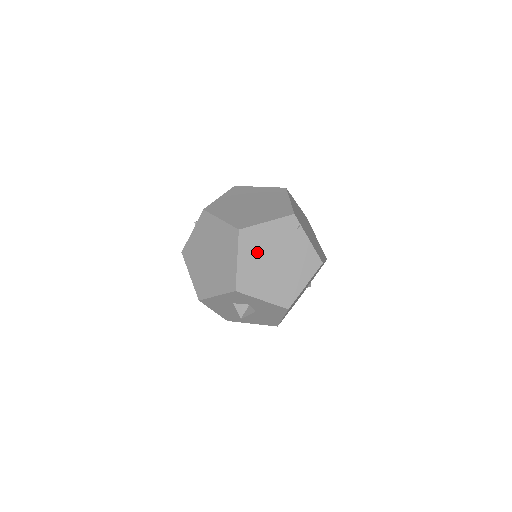
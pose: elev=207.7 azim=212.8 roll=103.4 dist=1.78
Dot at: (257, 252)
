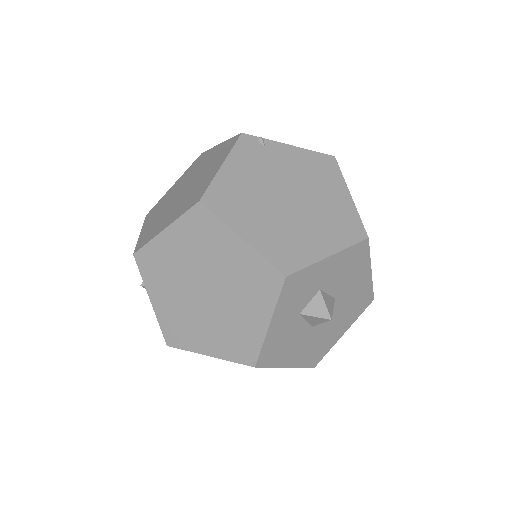
Dot at: (253, 207)
